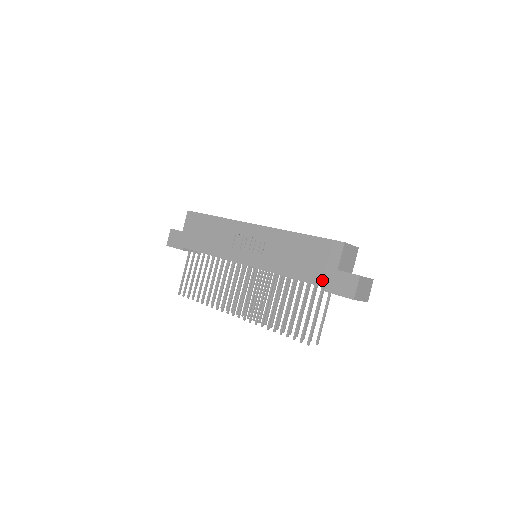
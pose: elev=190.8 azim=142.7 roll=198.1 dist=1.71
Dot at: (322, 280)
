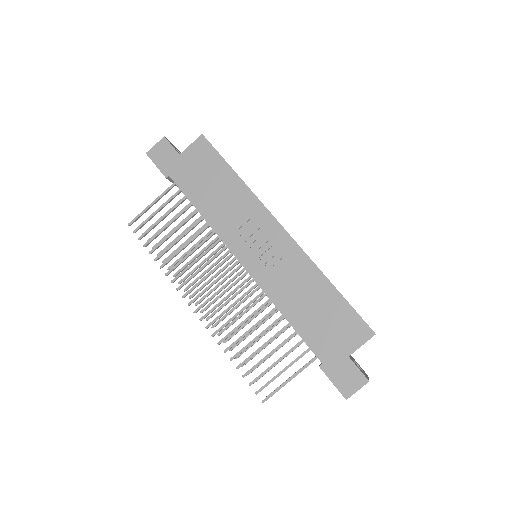
Dot at: (324, 353)
